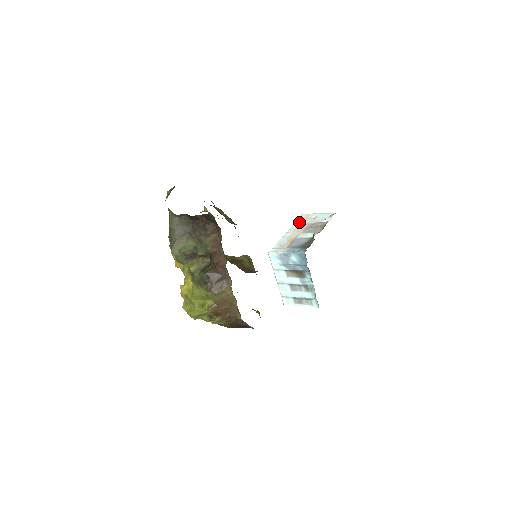
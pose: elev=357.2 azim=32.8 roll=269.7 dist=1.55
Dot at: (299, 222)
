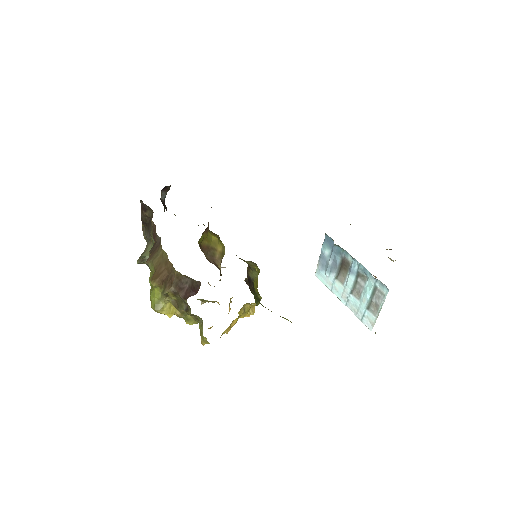
Dot at: occluded
